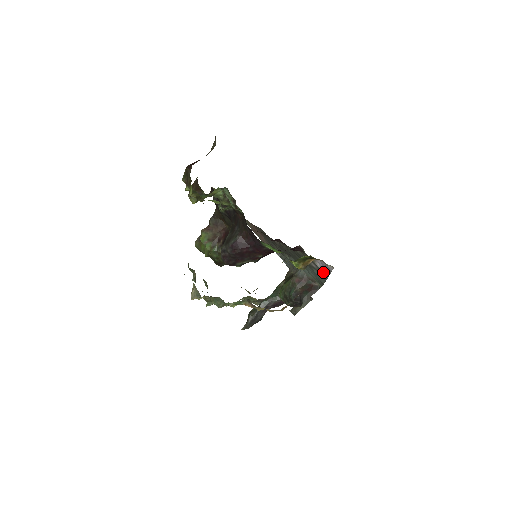
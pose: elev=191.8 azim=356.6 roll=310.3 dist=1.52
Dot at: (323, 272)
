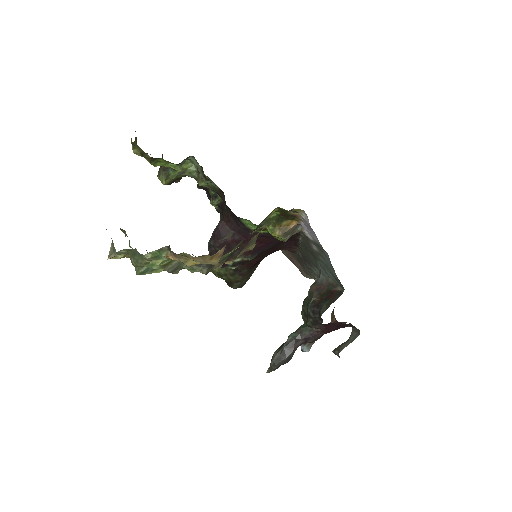
Dot at: (320, 248)
